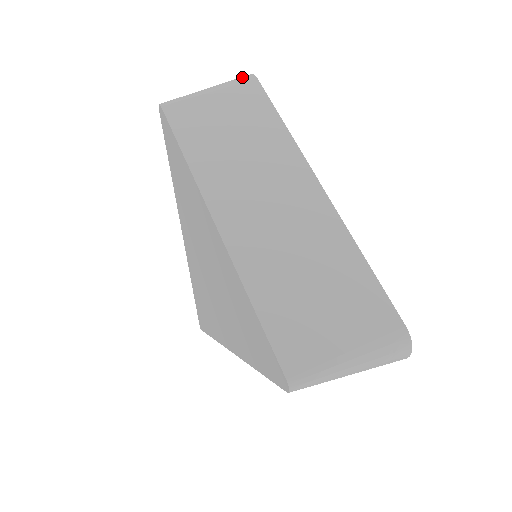
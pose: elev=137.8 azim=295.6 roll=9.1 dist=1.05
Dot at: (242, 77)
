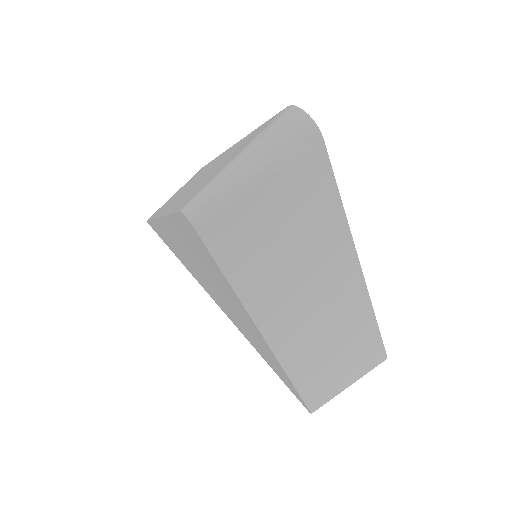
Dot at: (301, 133)
